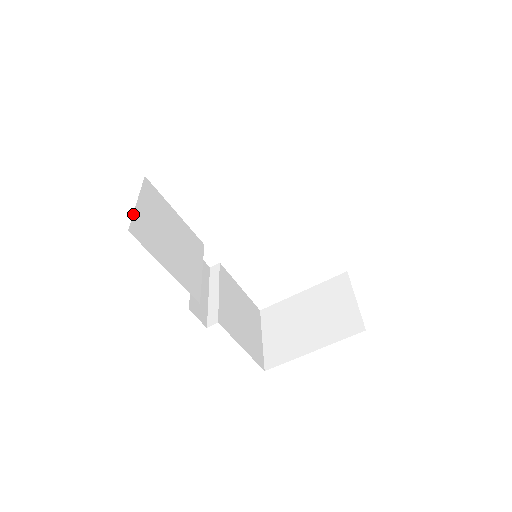
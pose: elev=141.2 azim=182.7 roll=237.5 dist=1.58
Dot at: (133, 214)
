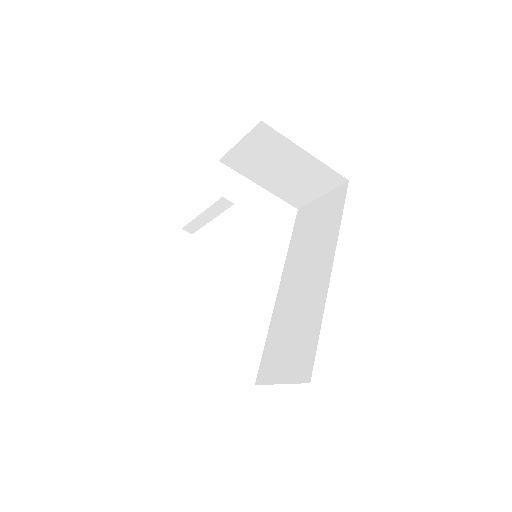
Dot at: (248, 133)
